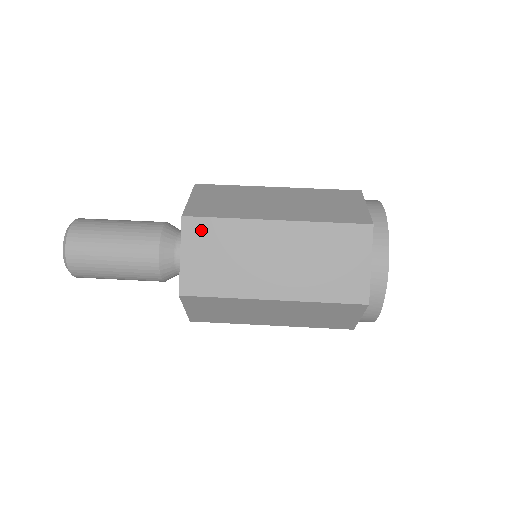
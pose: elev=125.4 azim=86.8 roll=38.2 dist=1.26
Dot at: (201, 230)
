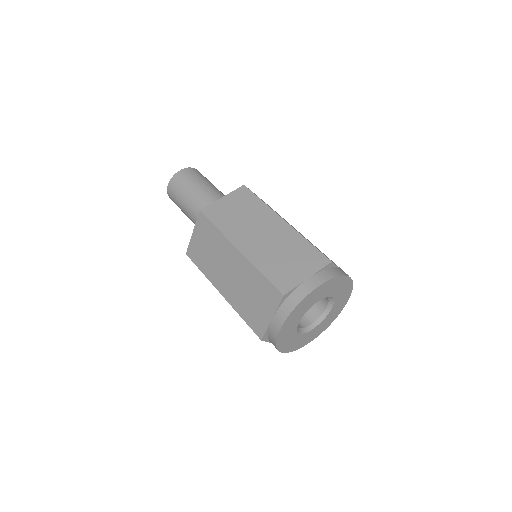
Dot at: (205, 226)
